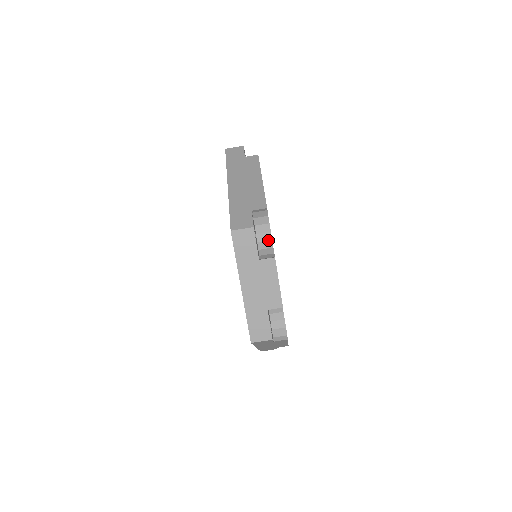
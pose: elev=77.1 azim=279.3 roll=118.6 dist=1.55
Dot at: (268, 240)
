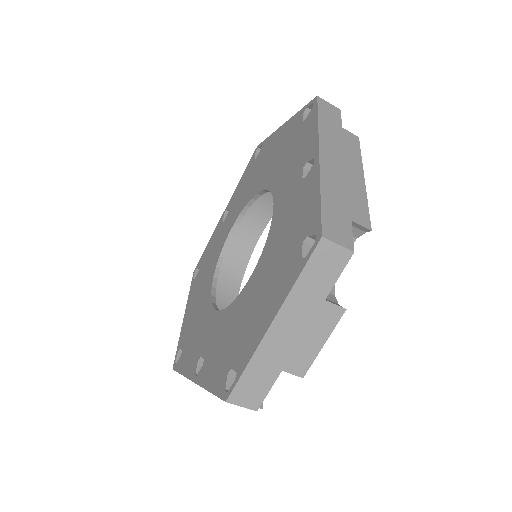
Dot at: occluded
